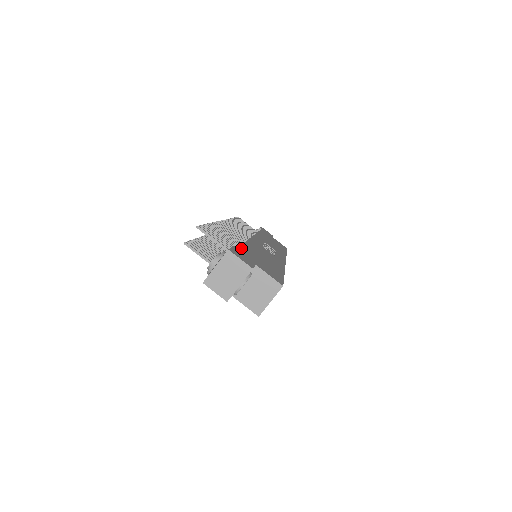
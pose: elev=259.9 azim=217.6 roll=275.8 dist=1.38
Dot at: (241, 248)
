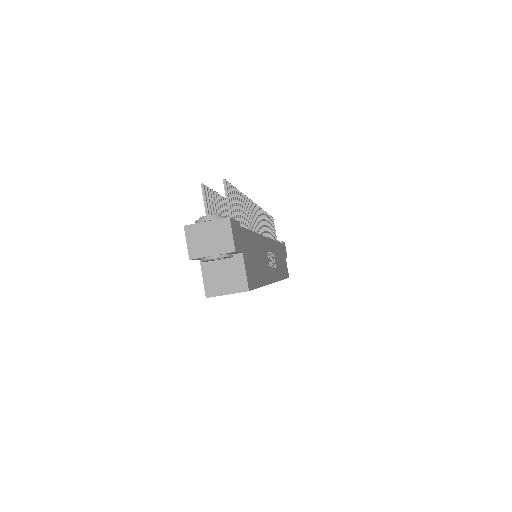
Dot at: (244, 230)
